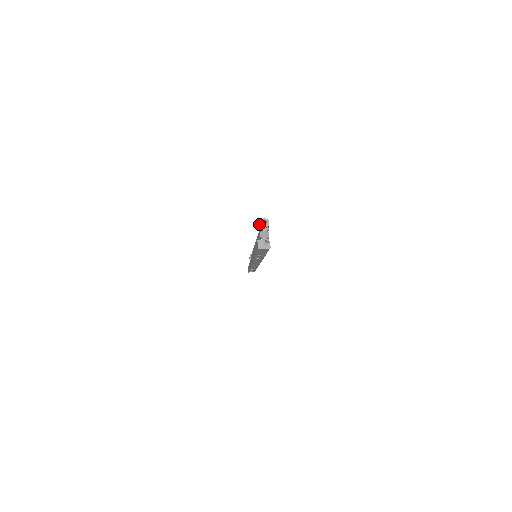
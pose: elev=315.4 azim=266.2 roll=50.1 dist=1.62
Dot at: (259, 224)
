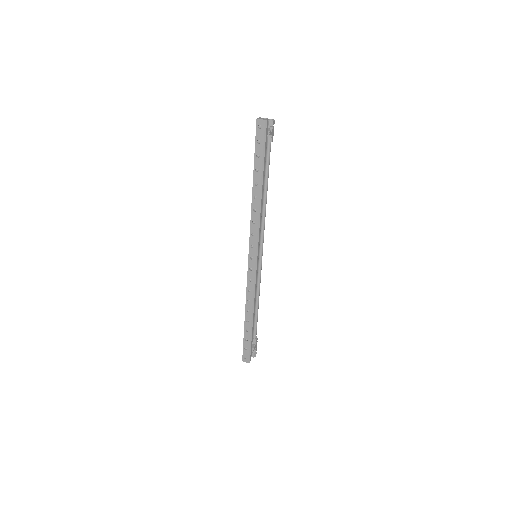
Dot at: occluded
